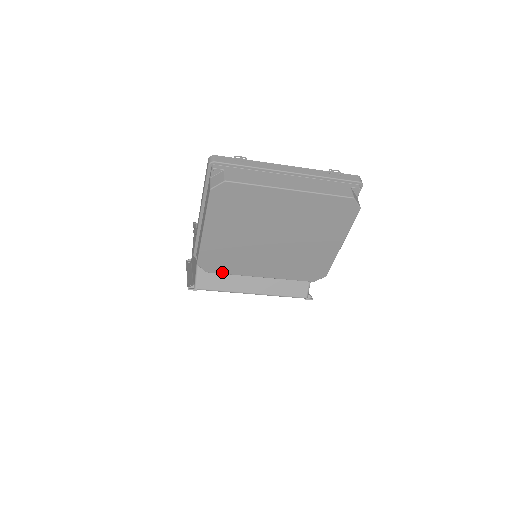
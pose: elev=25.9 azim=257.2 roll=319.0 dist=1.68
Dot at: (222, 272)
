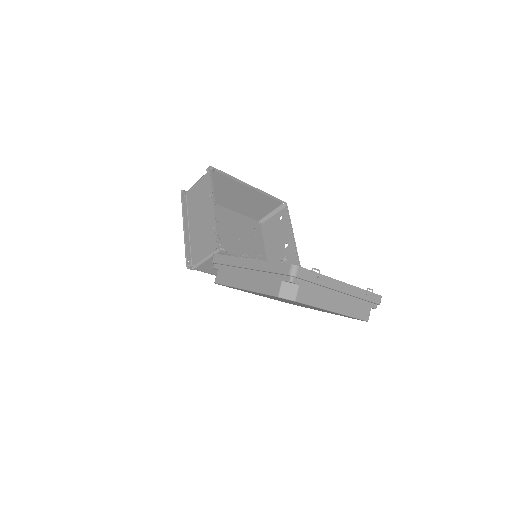
Dot at: (229, 287)
